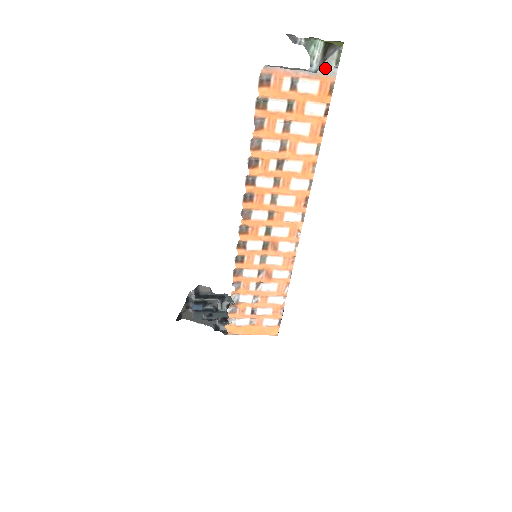
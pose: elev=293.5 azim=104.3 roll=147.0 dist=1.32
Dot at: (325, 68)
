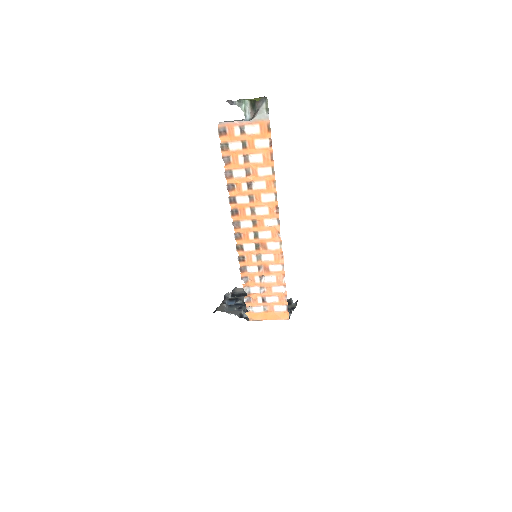
Dot at: (260, 115)
